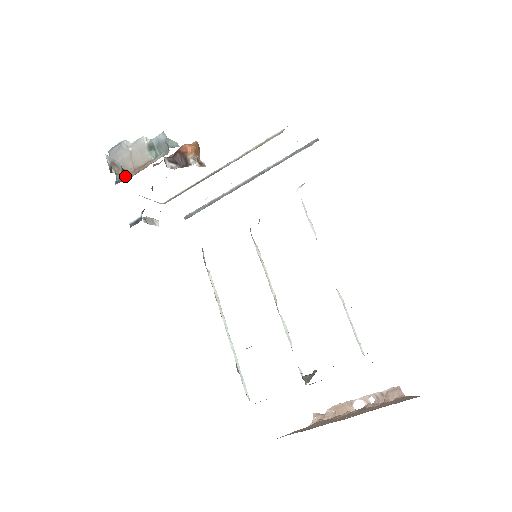
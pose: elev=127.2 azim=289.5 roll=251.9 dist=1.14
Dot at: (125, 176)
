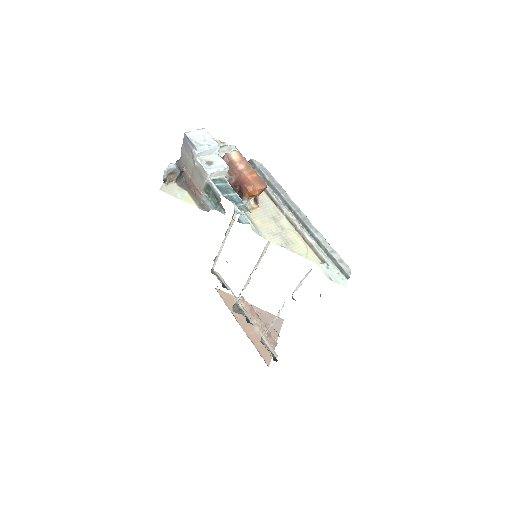
Dot at: (179, 181)
